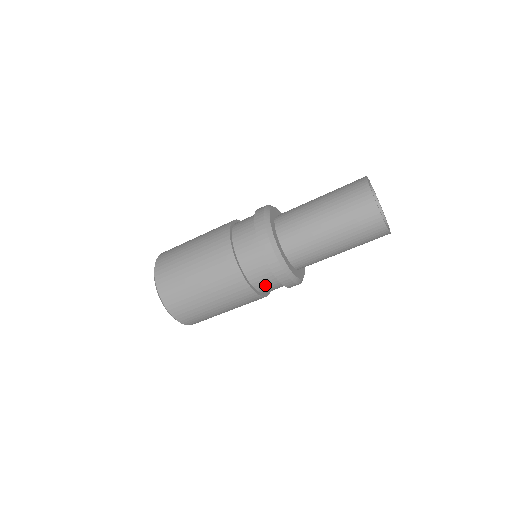
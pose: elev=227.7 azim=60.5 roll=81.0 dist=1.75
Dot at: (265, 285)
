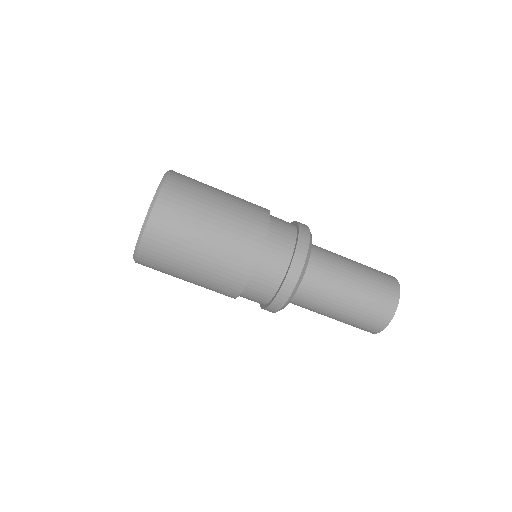
Dot at: (254, 293)
